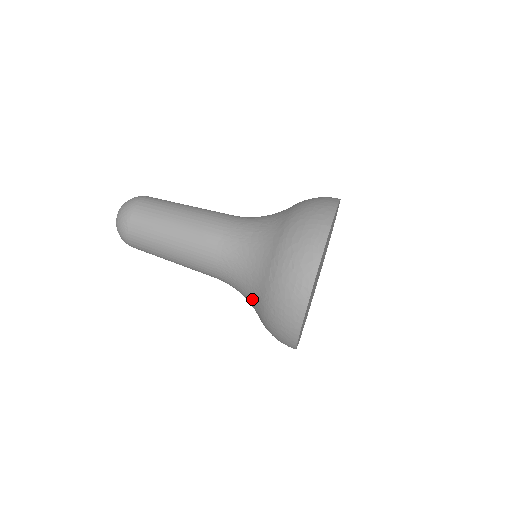
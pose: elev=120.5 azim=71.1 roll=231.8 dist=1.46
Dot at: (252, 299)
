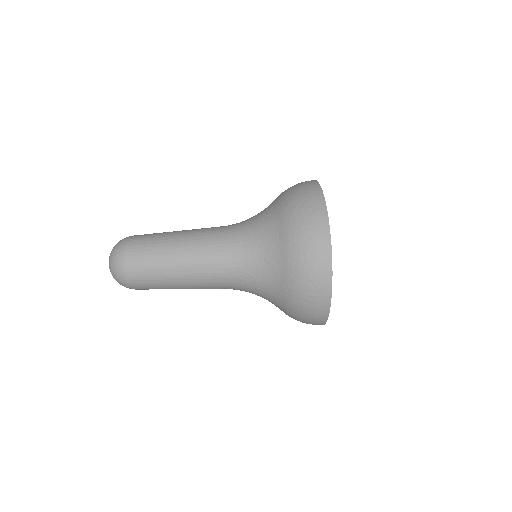
Dot at: (271, 248)
